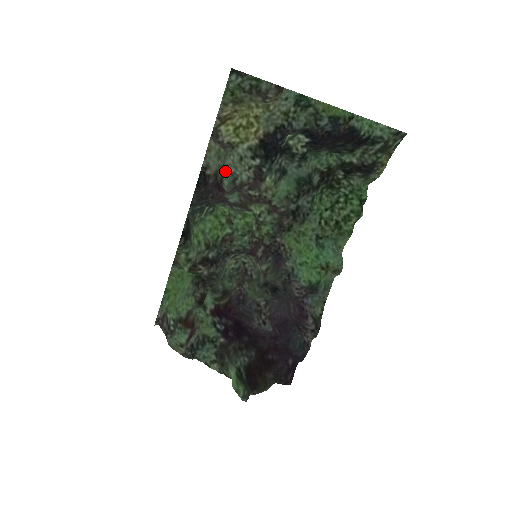
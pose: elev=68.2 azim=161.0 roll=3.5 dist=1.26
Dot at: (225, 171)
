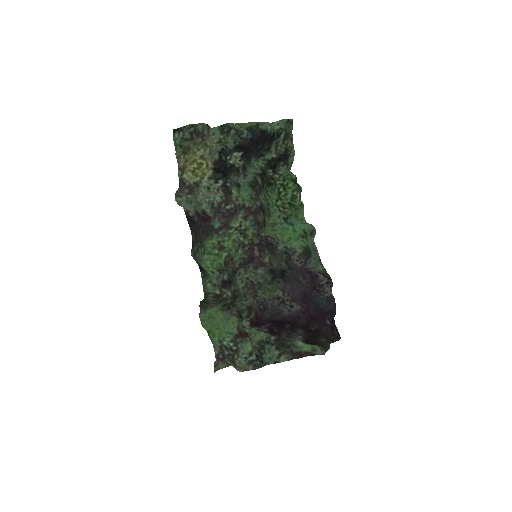
Dot at: (202, 205)
